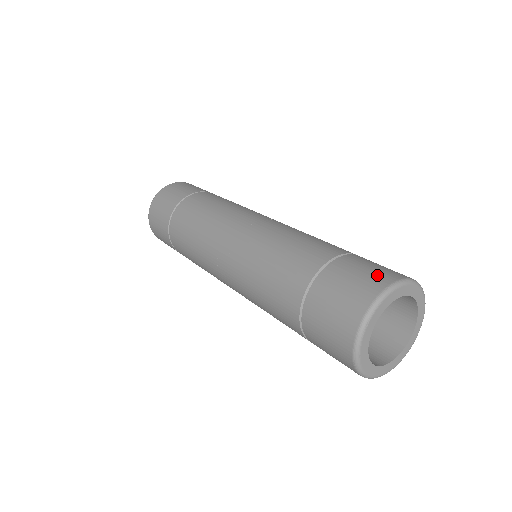
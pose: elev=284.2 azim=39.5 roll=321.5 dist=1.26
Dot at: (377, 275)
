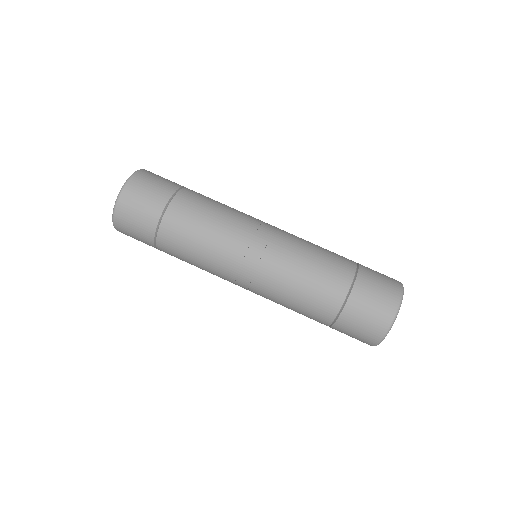
Dot at: (382, 311)
